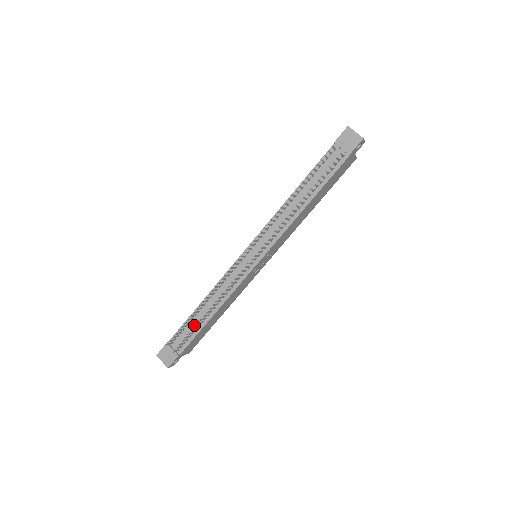
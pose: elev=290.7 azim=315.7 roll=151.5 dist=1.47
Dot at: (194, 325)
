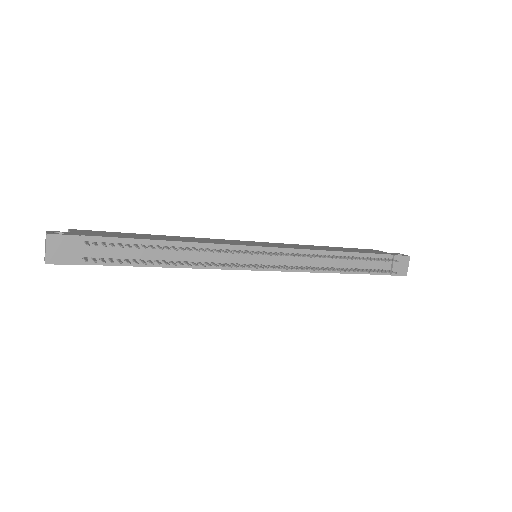
Dot at: (137, 253)
